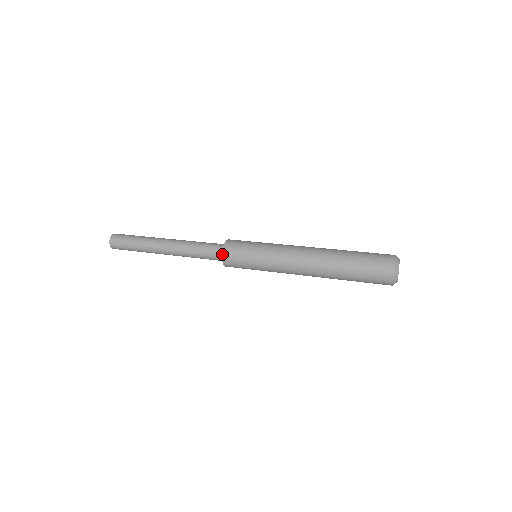
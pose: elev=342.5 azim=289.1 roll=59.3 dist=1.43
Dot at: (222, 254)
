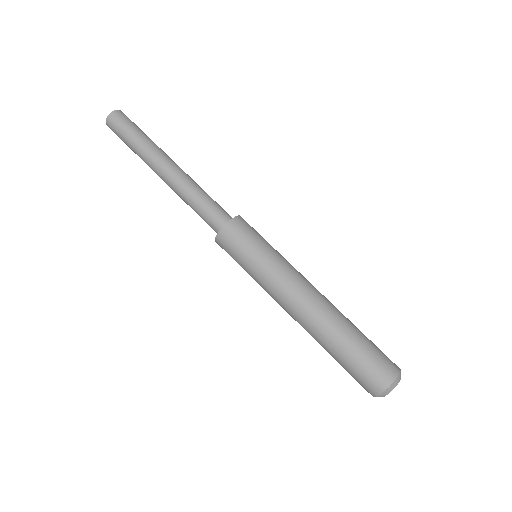
Dot at: (217, 236)
